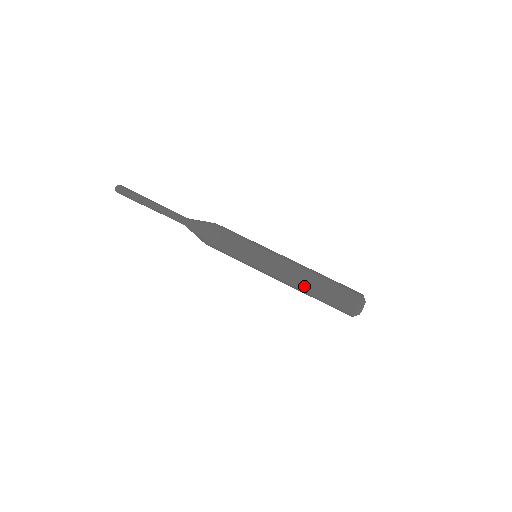
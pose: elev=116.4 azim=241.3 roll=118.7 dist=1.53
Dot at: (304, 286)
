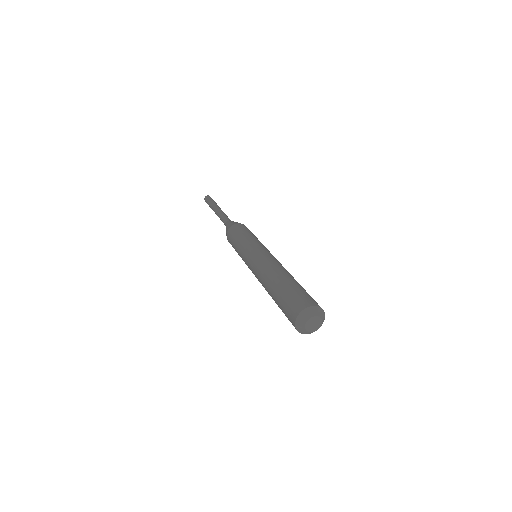
Dot at: (268, 283)
